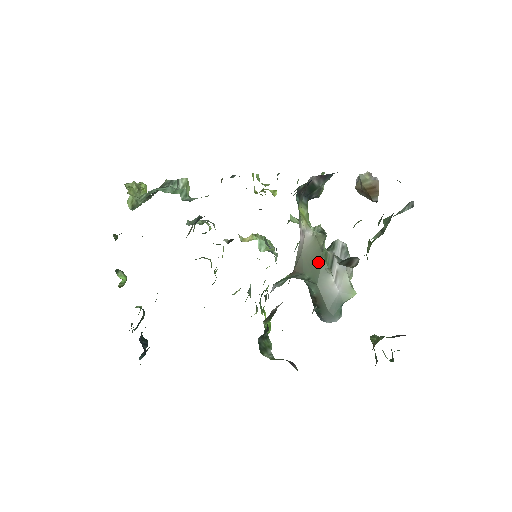
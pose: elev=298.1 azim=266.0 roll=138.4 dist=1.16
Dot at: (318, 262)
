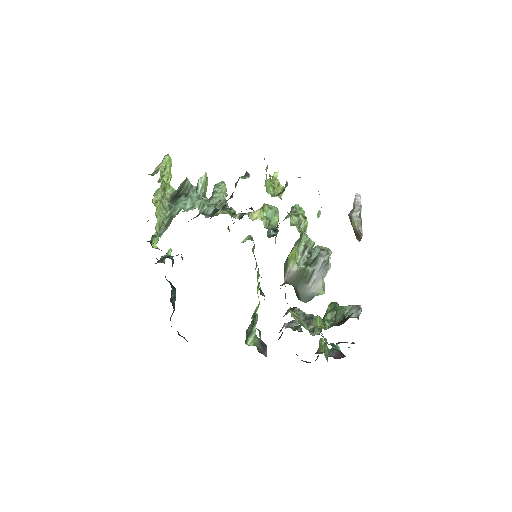
Dot at: (299, 279)
